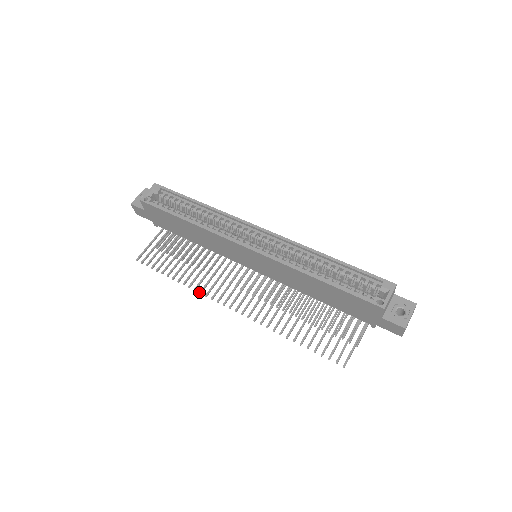
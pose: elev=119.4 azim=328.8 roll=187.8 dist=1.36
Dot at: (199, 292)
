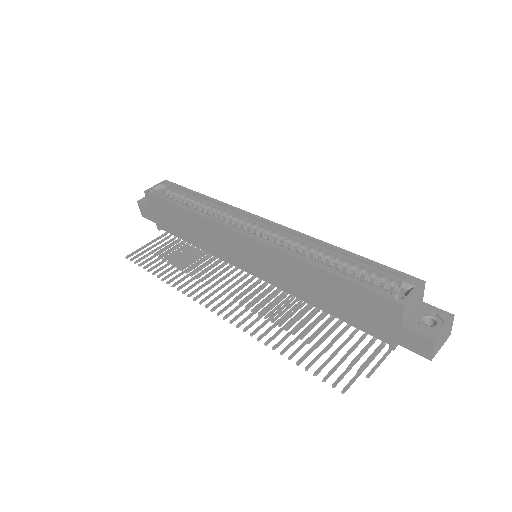
Dot at: (182, 291)
